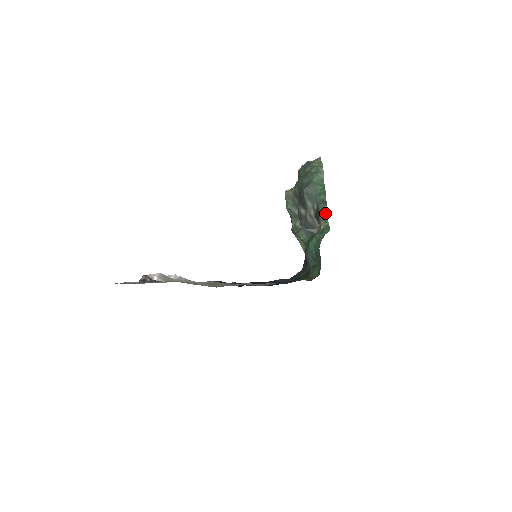
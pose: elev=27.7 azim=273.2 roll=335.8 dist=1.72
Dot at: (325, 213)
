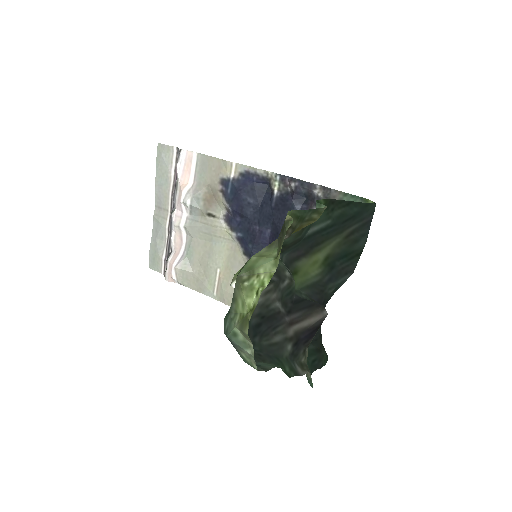
Dot at: (303, 372)
